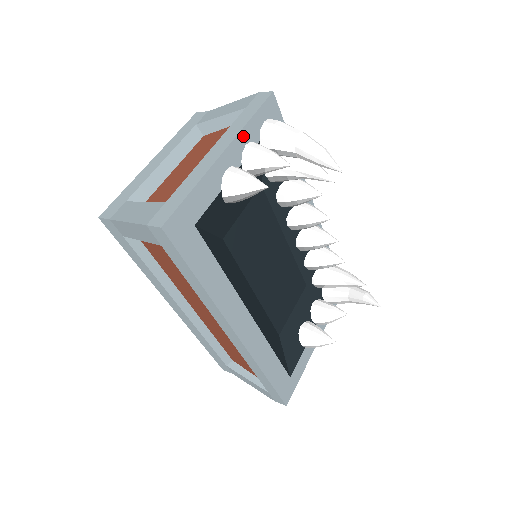
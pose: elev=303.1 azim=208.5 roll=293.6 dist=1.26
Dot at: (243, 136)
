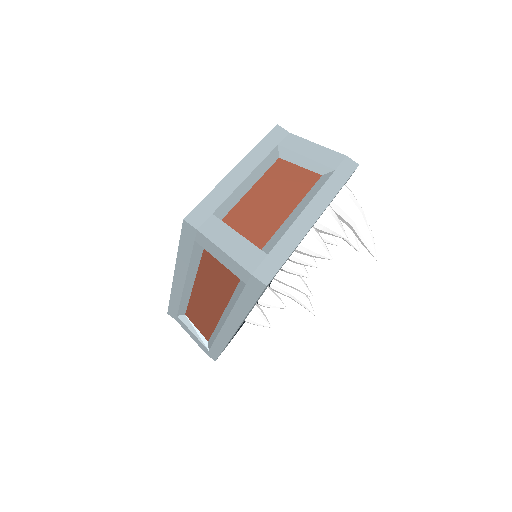
Dot at: occluded
